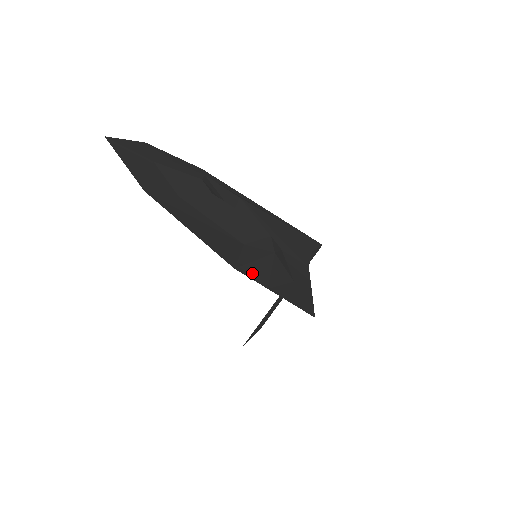
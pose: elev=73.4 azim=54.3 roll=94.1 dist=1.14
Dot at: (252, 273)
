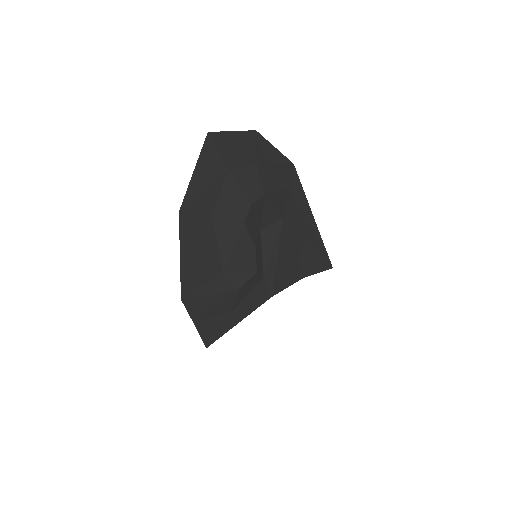
Dot at: (193, 305)
